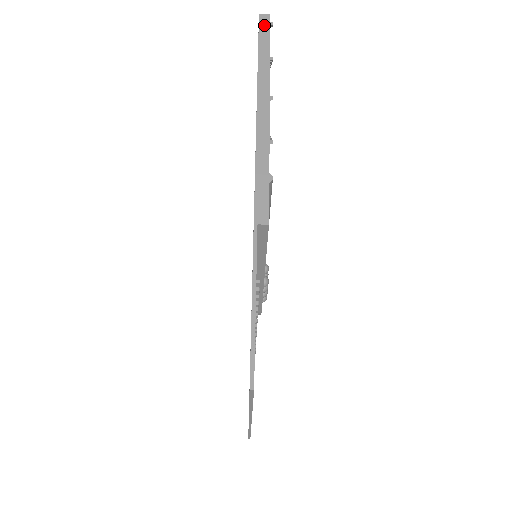
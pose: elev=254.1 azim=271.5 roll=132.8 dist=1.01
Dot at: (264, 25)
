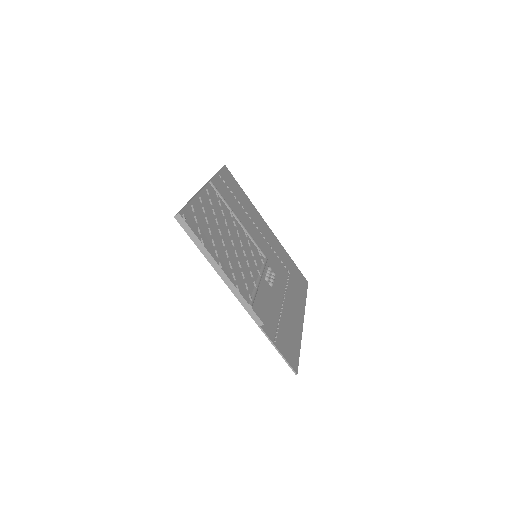
Dot at: (182, 223)
